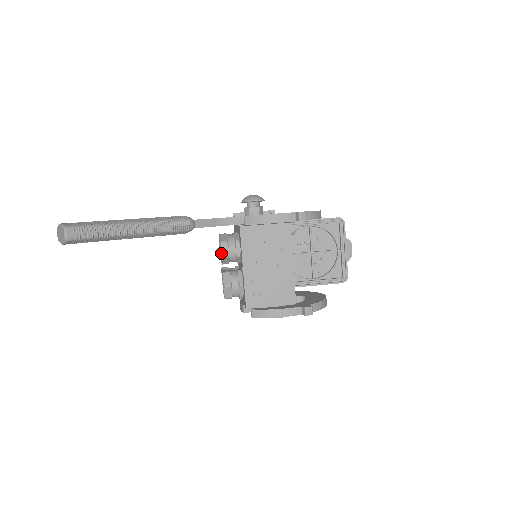
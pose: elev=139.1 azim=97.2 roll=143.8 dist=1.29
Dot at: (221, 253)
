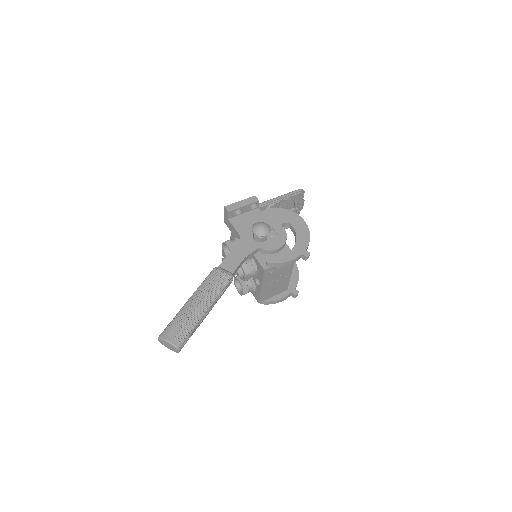
Dot at: (245, 280)
